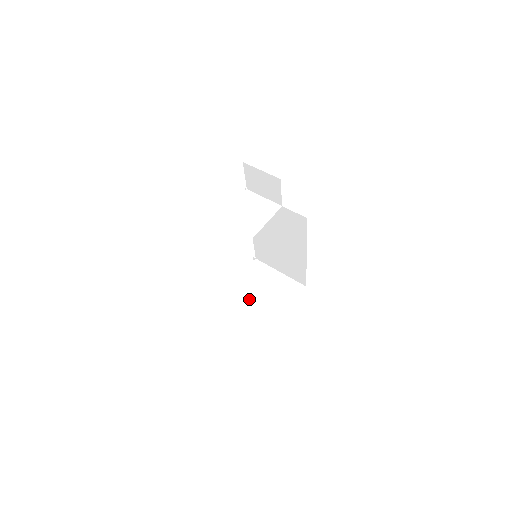
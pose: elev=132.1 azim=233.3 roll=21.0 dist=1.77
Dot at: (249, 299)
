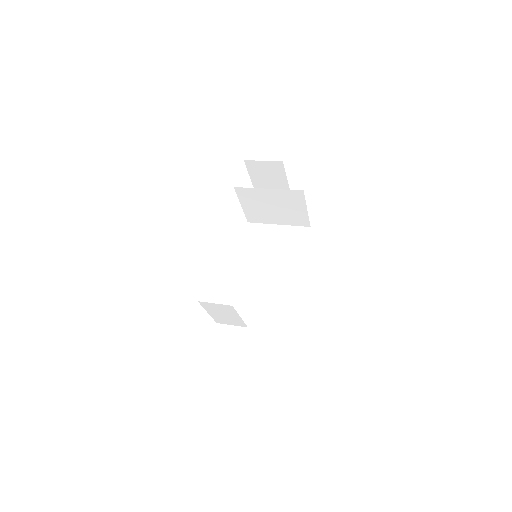
Dot at: (232, 309)
